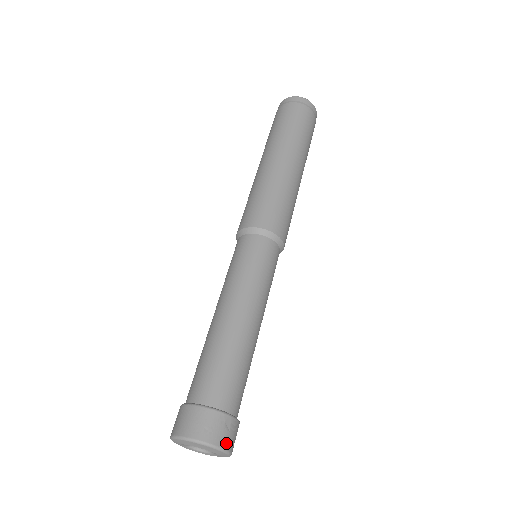
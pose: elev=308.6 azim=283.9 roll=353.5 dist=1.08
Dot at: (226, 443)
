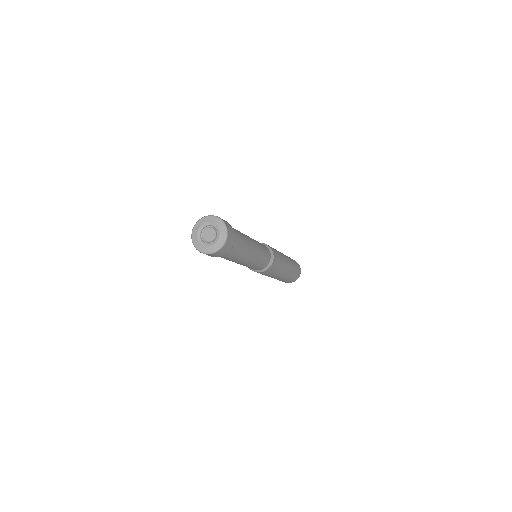
Dot at: (228, 227)
